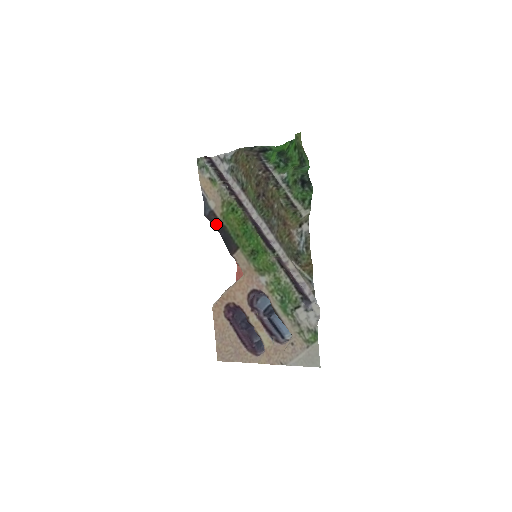
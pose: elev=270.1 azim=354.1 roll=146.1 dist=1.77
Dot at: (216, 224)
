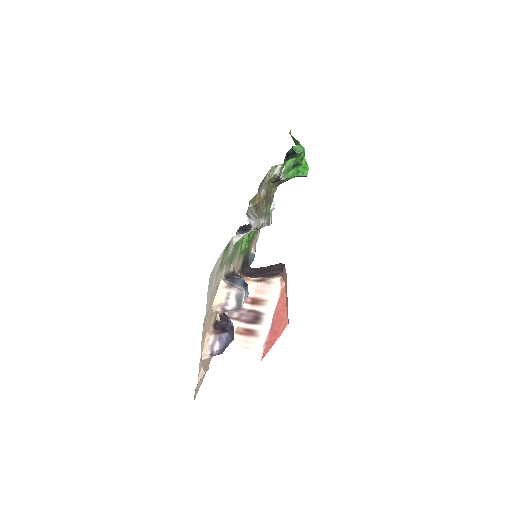
Dot at: occluded
